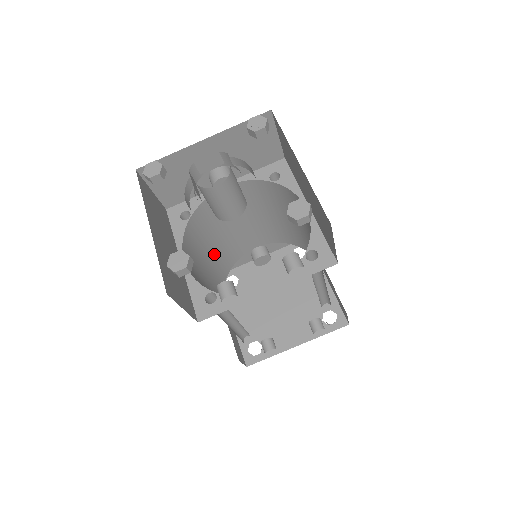
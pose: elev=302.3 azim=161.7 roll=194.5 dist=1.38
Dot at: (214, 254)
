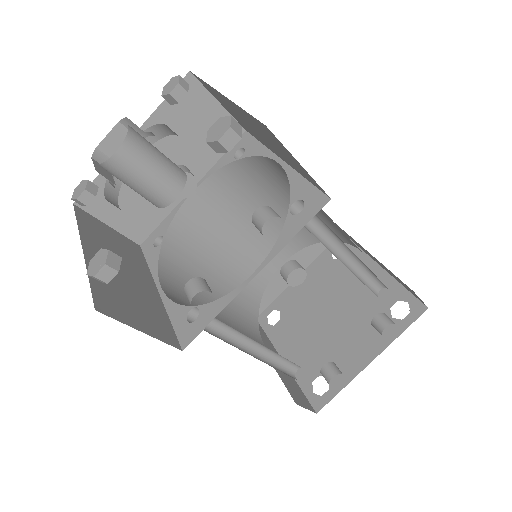
Dot at: (224, 283)
